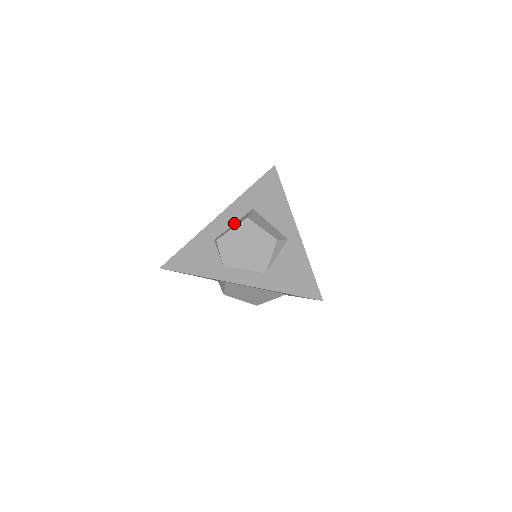
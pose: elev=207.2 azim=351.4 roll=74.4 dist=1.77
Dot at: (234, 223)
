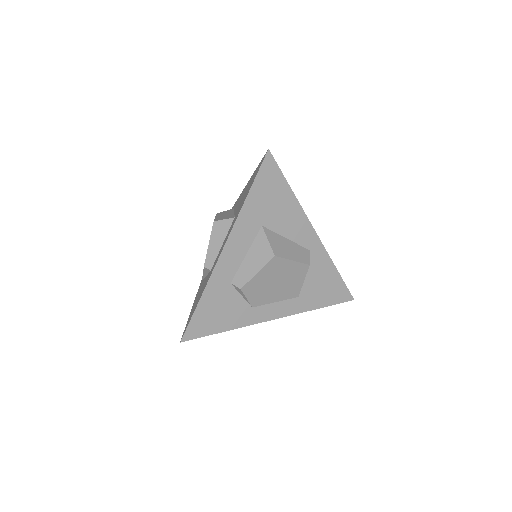
Dot at: (246, 253)
